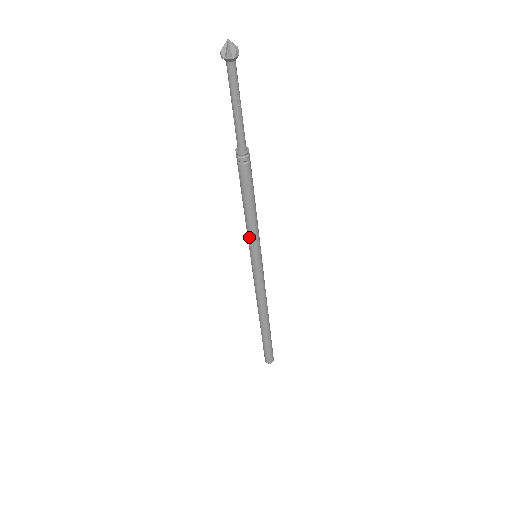
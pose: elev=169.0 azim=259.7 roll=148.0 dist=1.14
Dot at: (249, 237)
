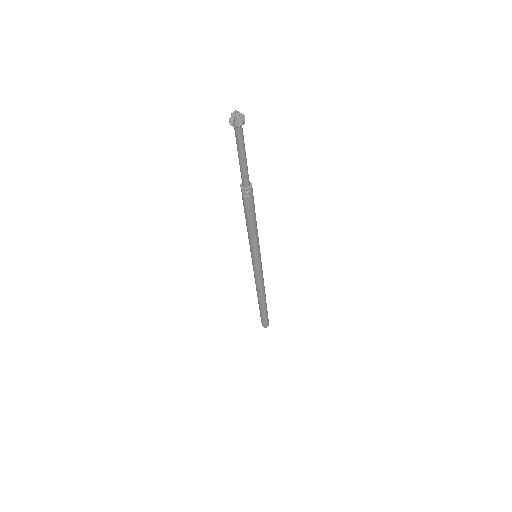
Dot at: (250, 244)
